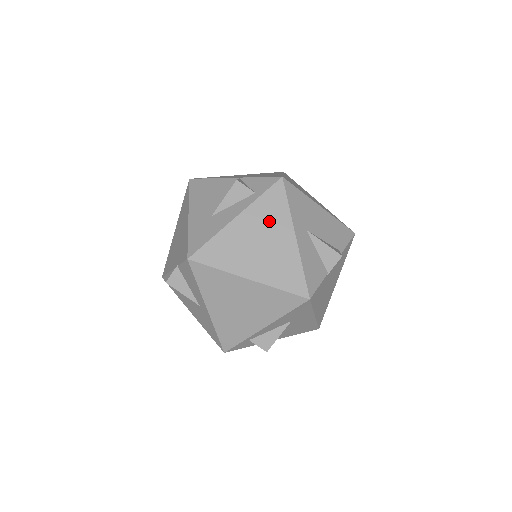
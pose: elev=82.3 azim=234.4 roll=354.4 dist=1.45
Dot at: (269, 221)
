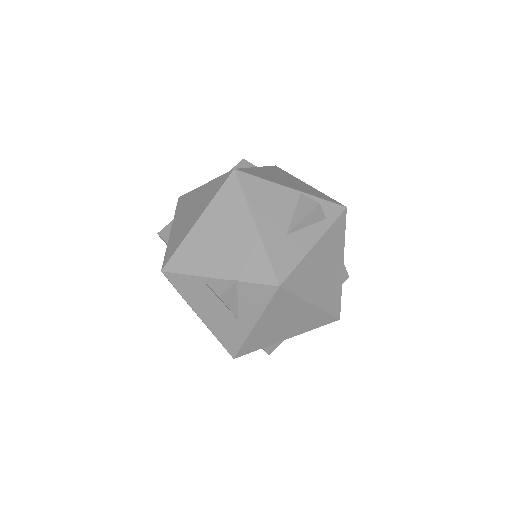
Dot at: (333, 249)
